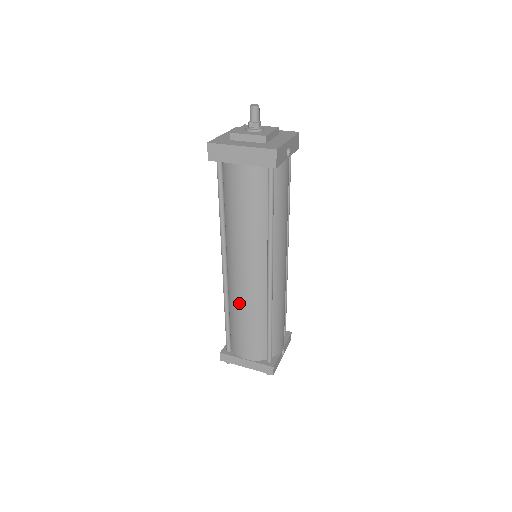
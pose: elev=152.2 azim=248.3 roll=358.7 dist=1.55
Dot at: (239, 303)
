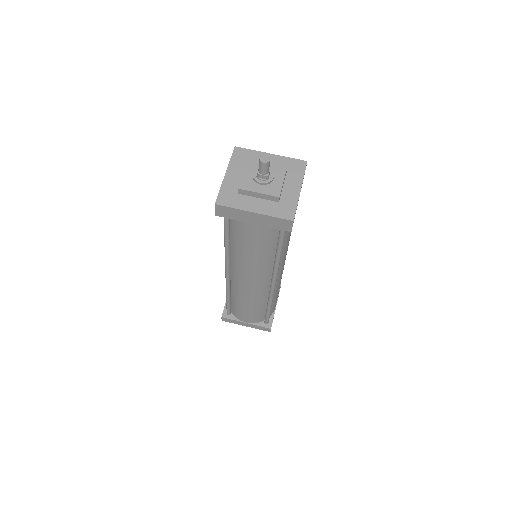
Dot at: (242, 296)
